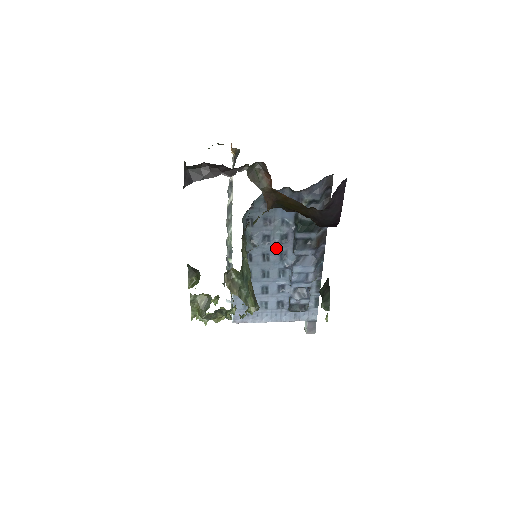
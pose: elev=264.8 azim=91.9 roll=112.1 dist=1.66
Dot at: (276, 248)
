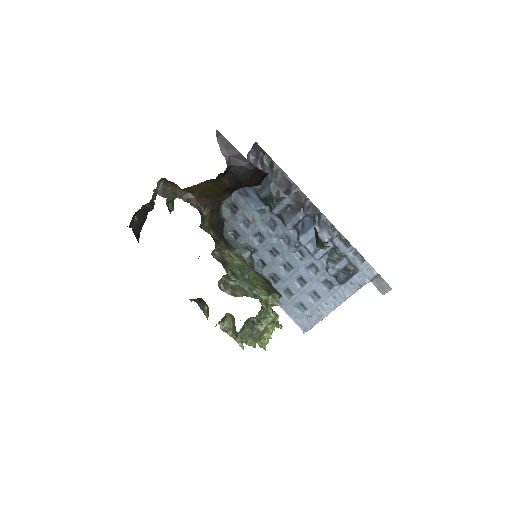
Dot at: (274, 238)
